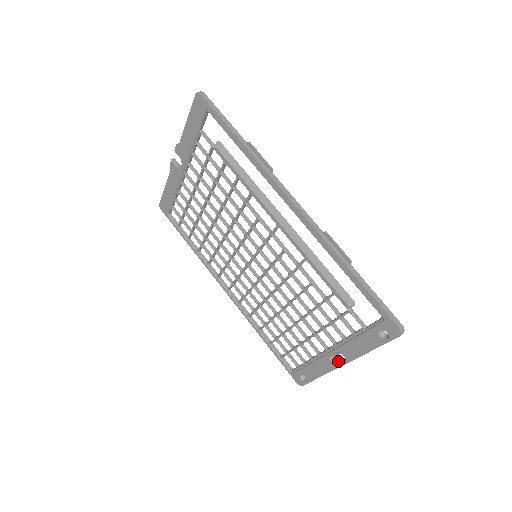
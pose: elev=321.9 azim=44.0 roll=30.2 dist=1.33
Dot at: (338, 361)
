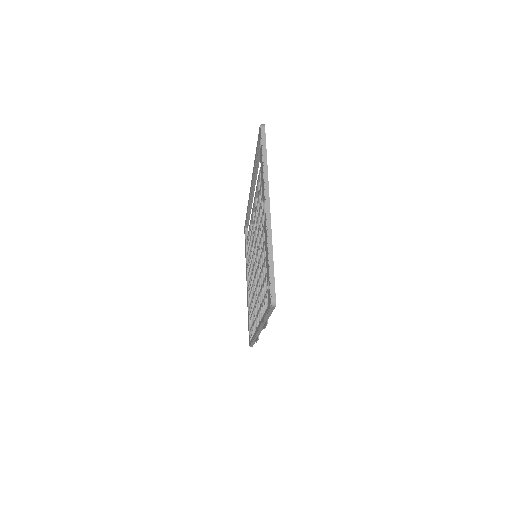
Dot at: (269, 215)
